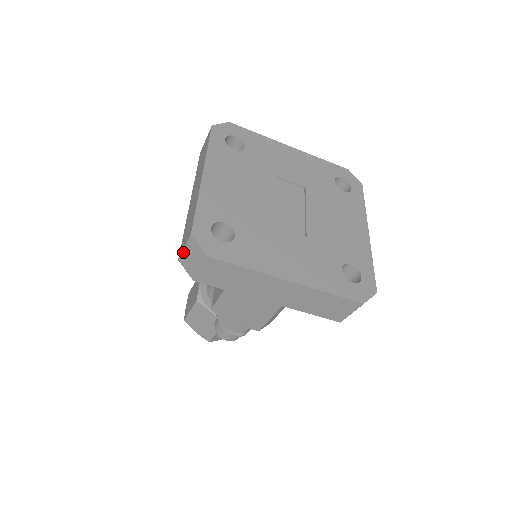
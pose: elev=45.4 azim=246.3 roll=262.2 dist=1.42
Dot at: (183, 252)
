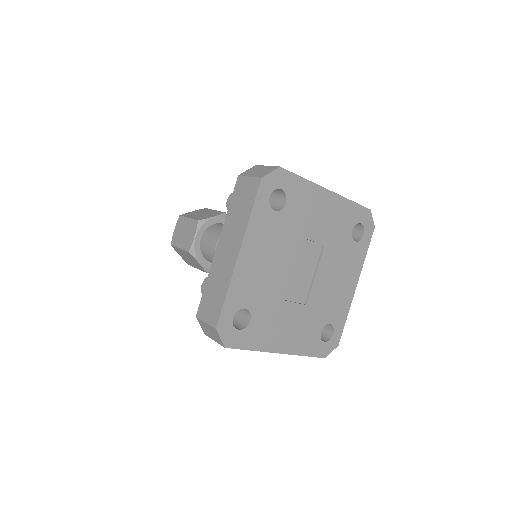
Dot at: (203, 322)
